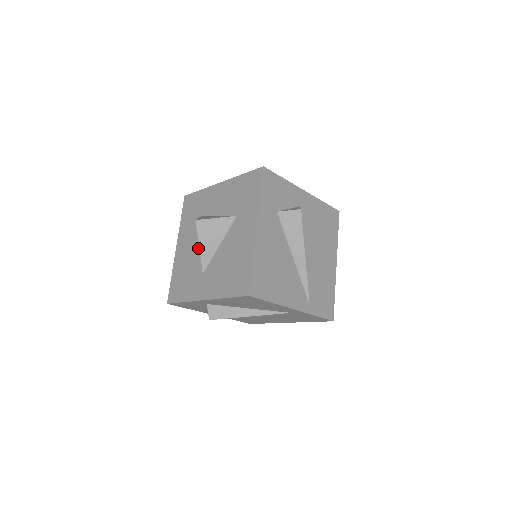
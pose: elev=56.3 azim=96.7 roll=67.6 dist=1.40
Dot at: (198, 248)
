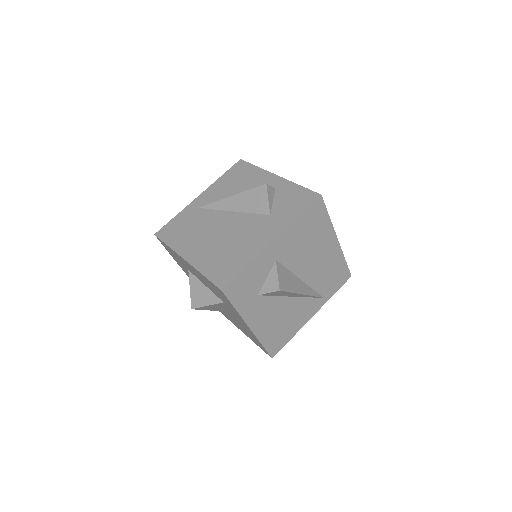
Dot at: occluded
